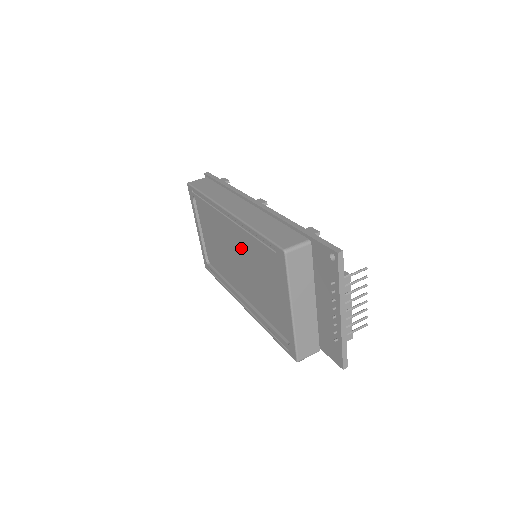
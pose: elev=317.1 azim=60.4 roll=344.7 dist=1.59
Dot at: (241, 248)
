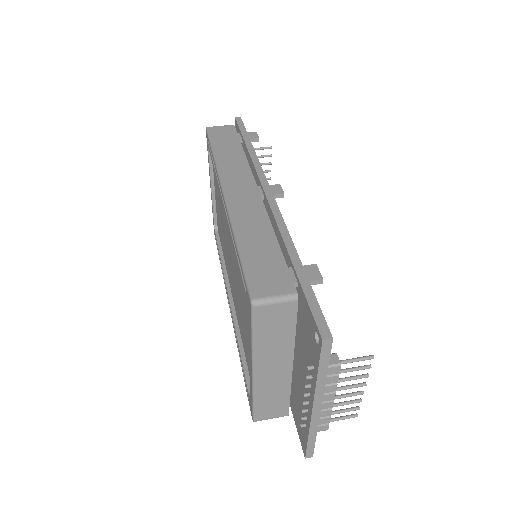
Dot at: (232, 246)
